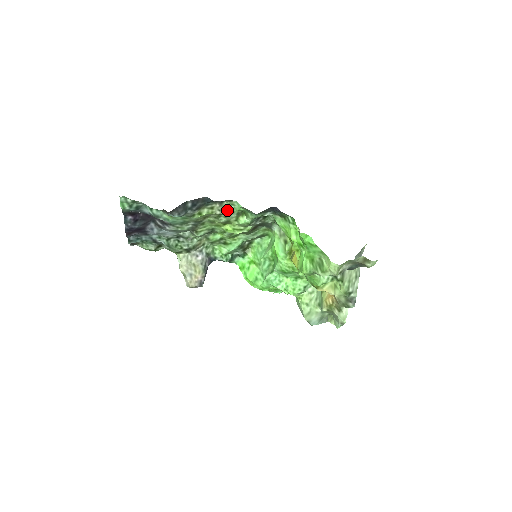
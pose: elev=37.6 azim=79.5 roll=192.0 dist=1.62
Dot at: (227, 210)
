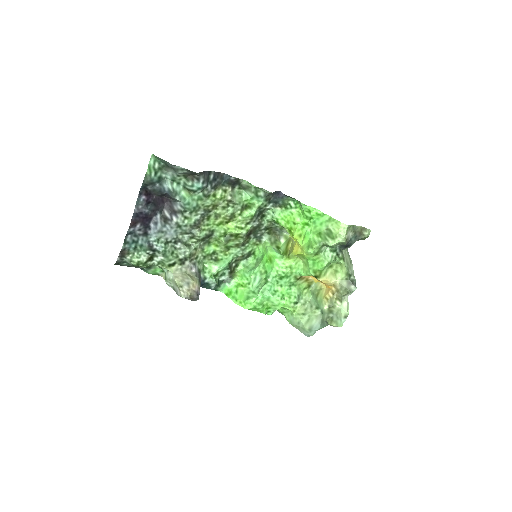
Dot at: (235, 199)
